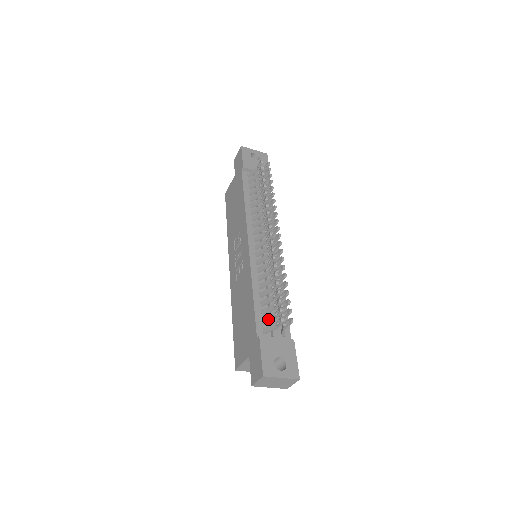
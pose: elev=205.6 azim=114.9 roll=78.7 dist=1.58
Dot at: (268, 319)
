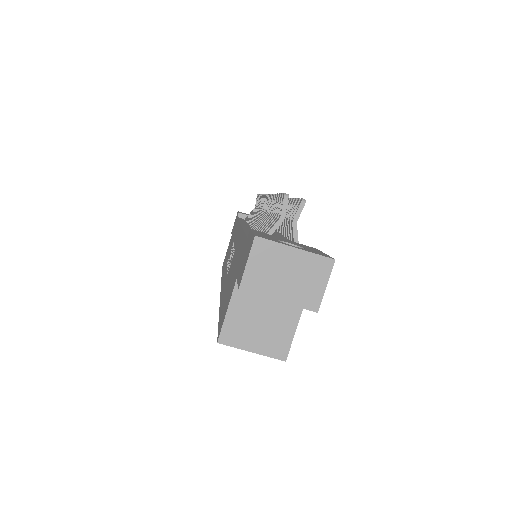
Dot at: (267, 228)
